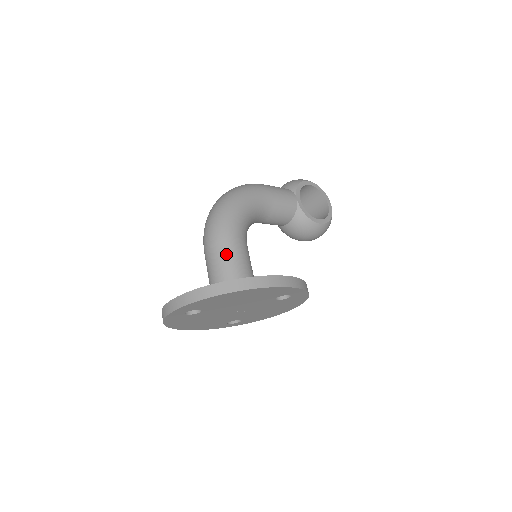
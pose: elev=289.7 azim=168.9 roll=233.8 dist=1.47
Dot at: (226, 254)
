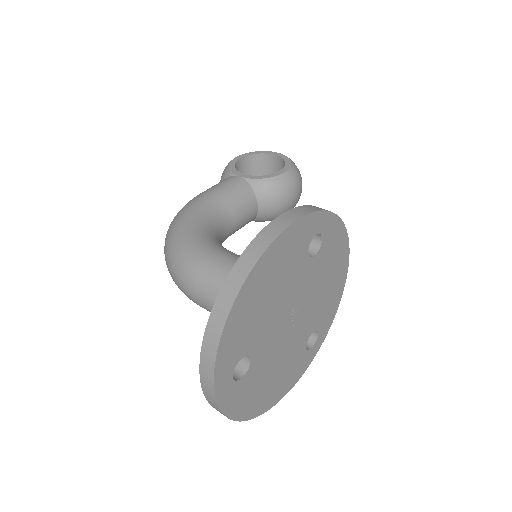
Dot at: (214, 278)
